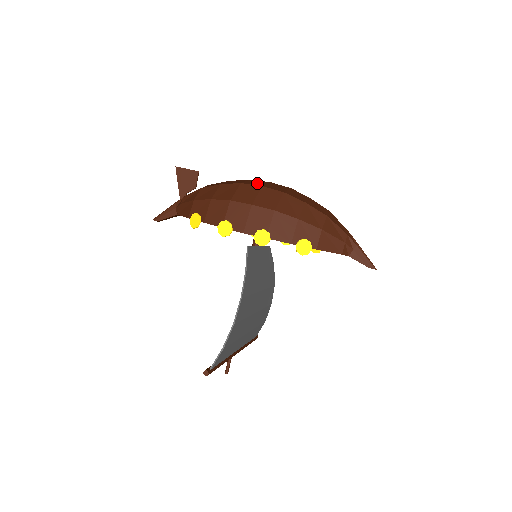
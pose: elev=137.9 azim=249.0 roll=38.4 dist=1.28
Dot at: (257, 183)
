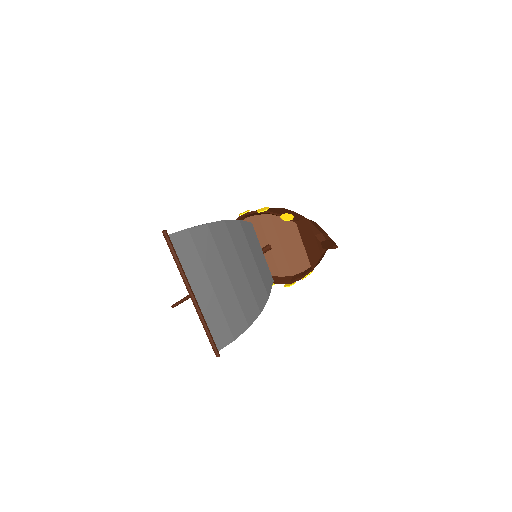
Dot at: occluded
